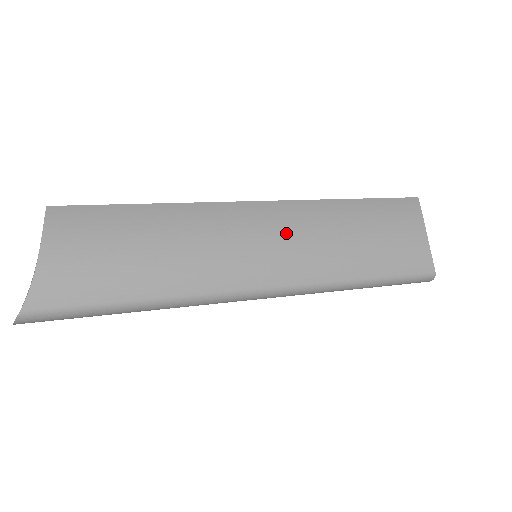
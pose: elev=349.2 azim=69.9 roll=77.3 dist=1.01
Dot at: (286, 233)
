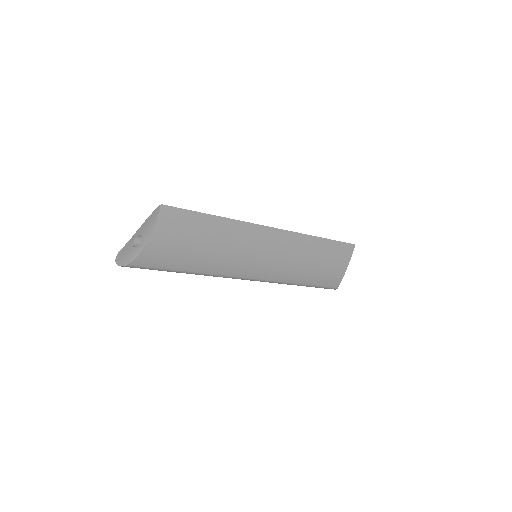
Dot at: (279, 253)
